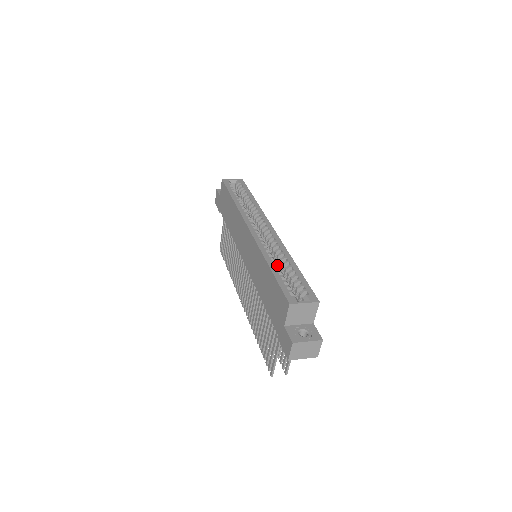
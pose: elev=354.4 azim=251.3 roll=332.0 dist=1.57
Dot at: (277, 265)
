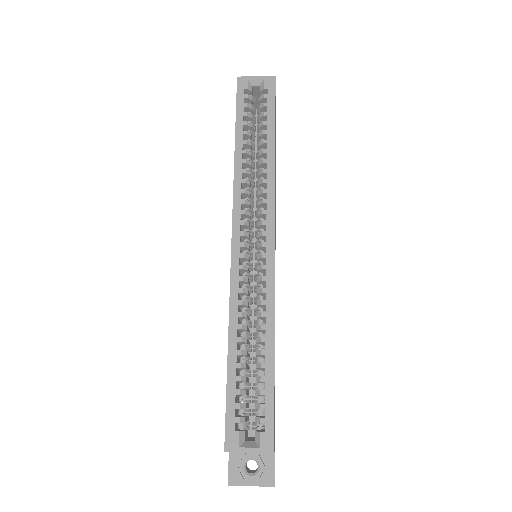
Dot at: (245, 342)
